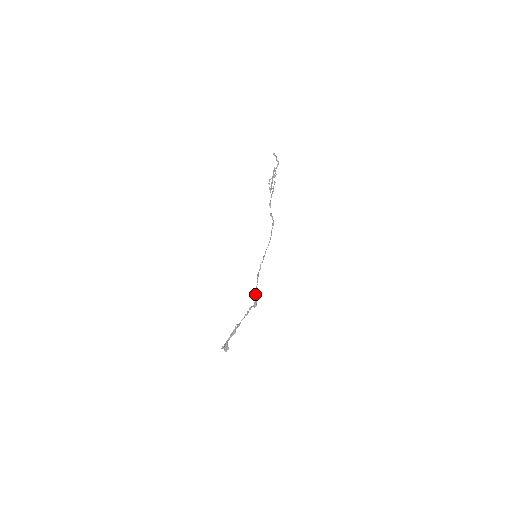
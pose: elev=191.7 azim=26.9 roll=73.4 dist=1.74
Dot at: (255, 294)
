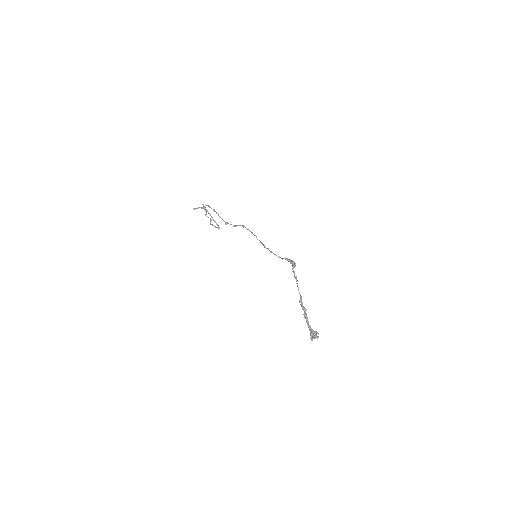
Dot at: occluded
